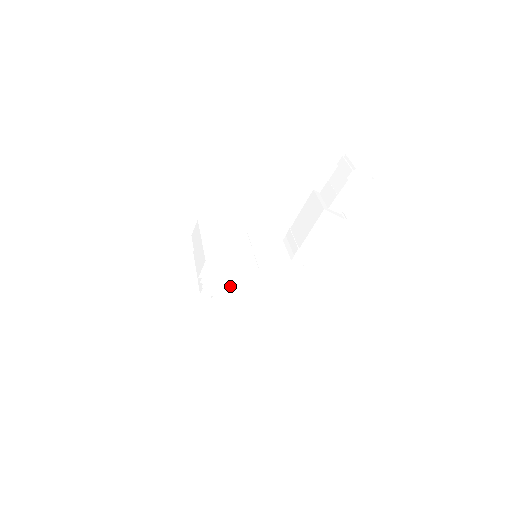
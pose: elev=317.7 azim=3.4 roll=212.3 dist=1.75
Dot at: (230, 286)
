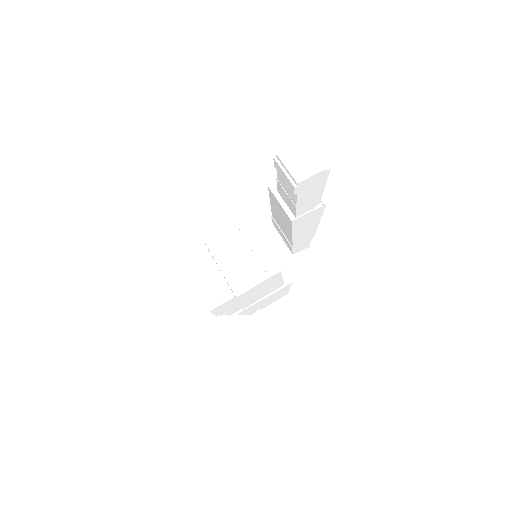
Dot at: (250, 298)
